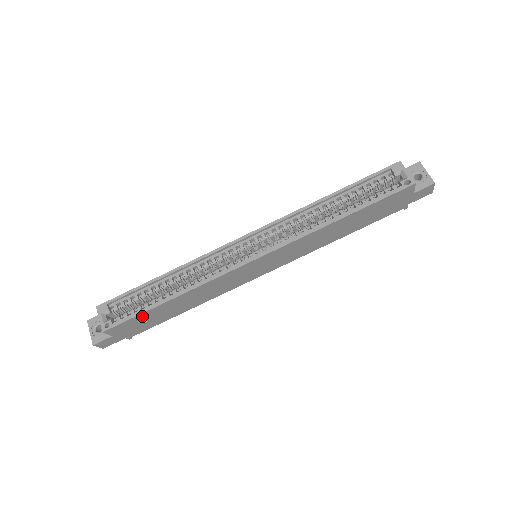
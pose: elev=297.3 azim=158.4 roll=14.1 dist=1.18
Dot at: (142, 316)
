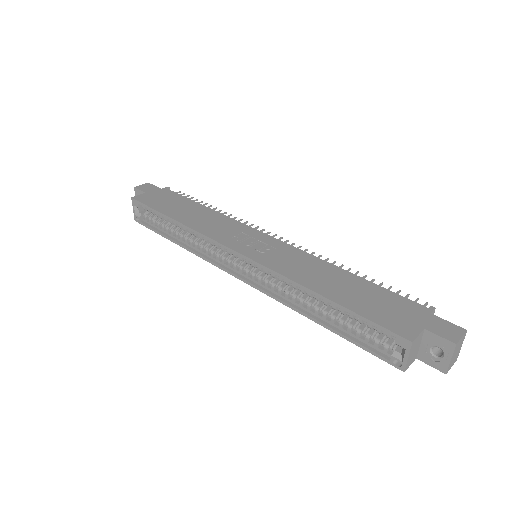
Dot at: (161, 230)
